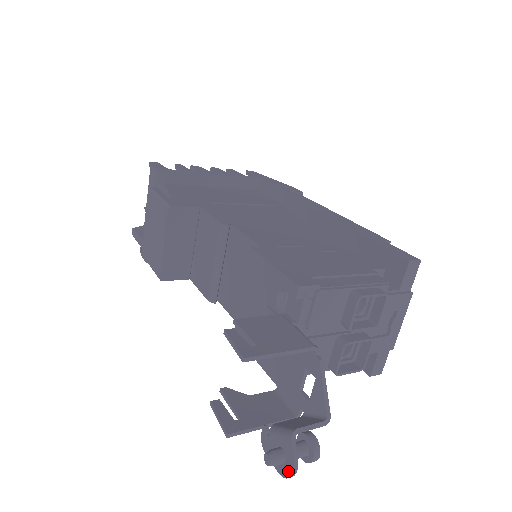
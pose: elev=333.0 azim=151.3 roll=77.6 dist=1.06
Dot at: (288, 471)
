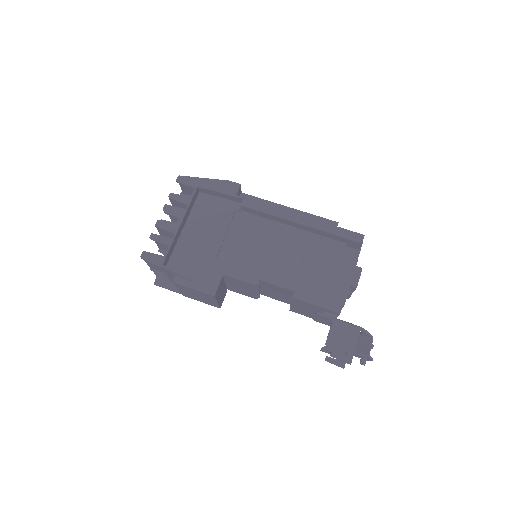
Dot at: occluded
